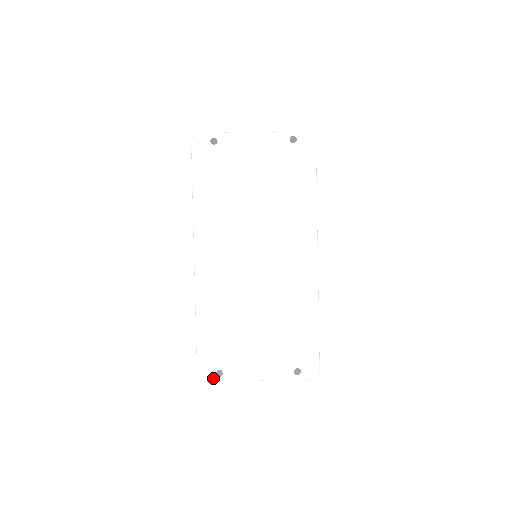
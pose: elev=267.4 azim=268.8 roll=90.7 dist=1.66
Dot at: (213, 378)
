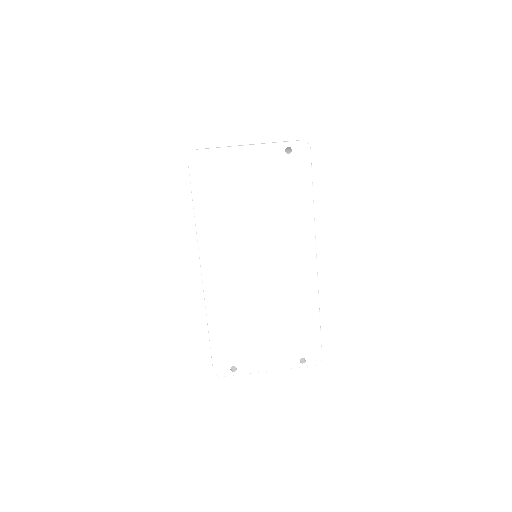
Dot at: (228, 374)
